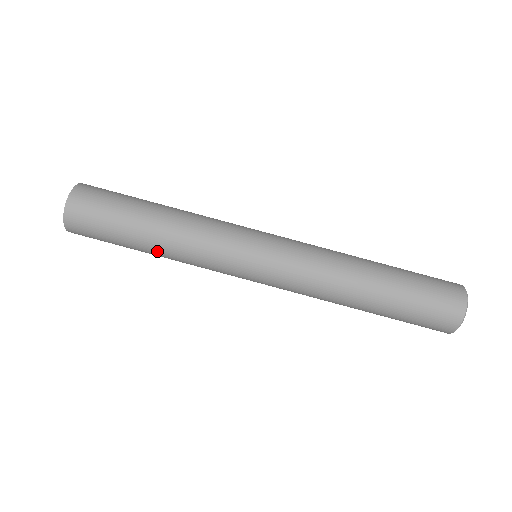
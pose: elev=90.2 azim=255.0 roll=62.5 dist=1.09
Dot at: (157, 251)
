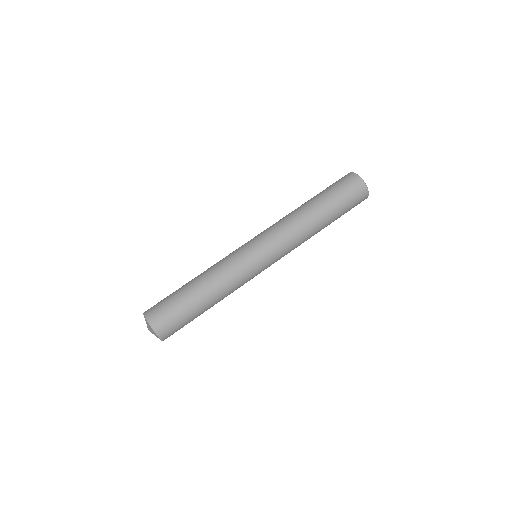
Dot at: (215, 303)
